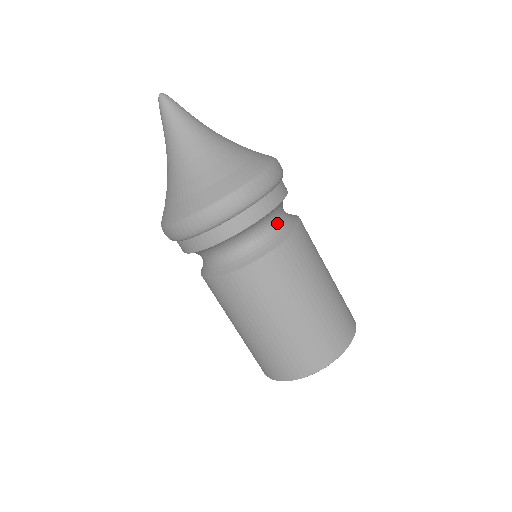
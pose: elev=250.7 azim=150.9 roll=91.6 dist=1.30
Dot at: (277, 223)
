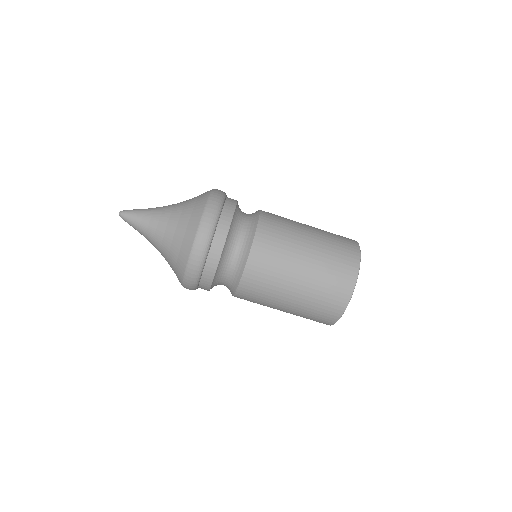
Dot at: (240, 239)
